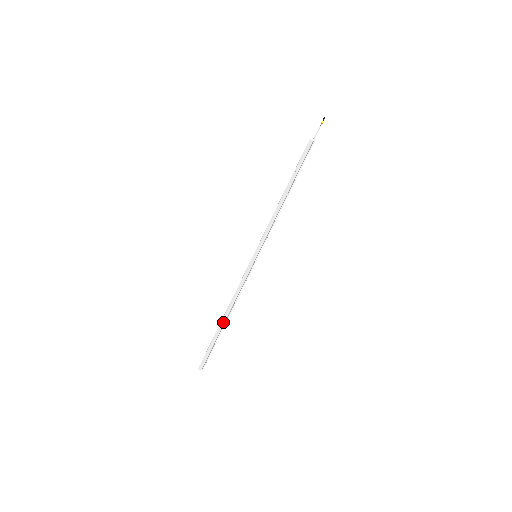
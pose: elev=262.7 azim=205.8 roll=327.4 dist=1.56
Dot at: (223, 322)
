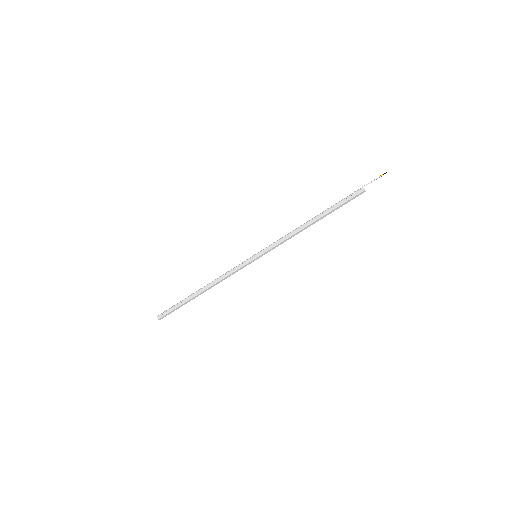
Dot at: occluded
